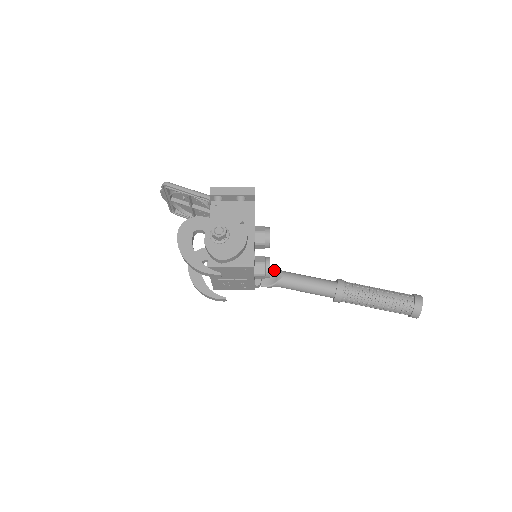
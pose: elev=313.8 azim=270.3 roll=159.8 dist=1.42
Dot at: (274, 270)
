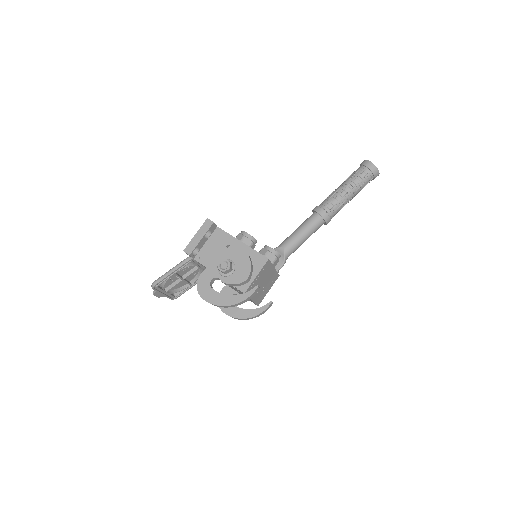
Dot at: occluded
